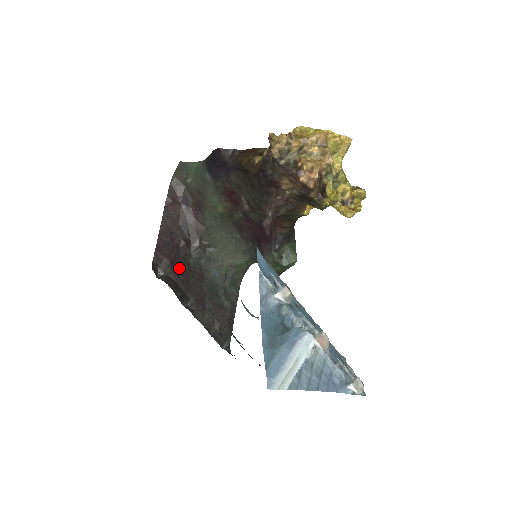
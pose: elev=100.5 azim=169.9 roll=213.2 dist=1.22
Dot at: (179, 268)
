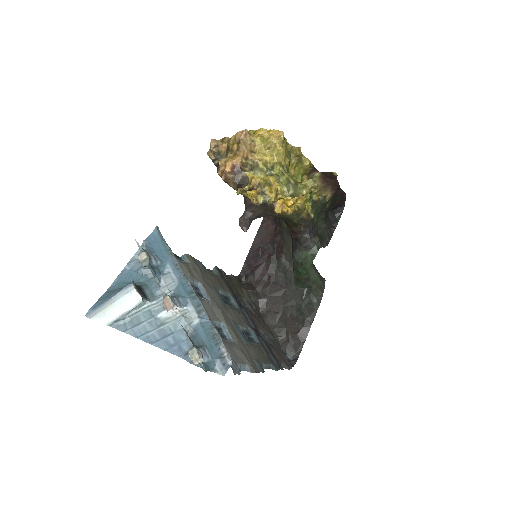
Dot at: (263, 278)
